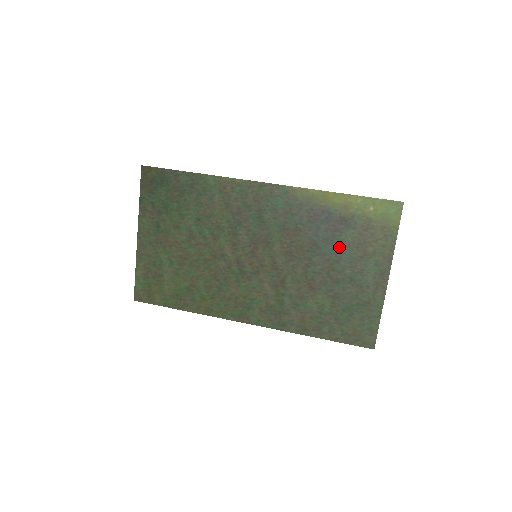
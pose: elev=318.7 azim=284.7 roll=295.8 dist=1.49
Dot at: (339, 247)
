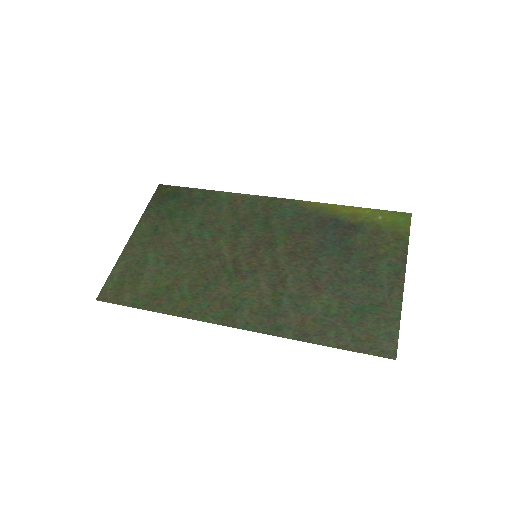
Dot at: (348, 249)
